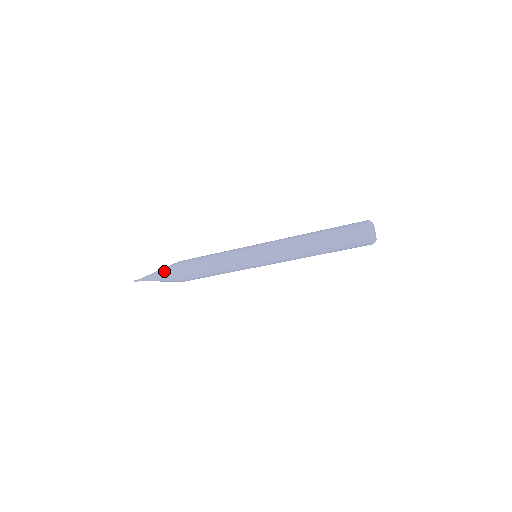
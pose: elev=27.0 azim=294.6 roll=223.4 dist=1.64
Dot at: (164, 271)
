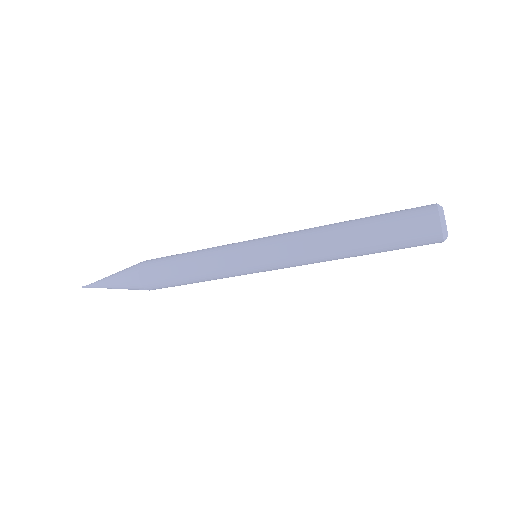
Dot at: (122, 276)
